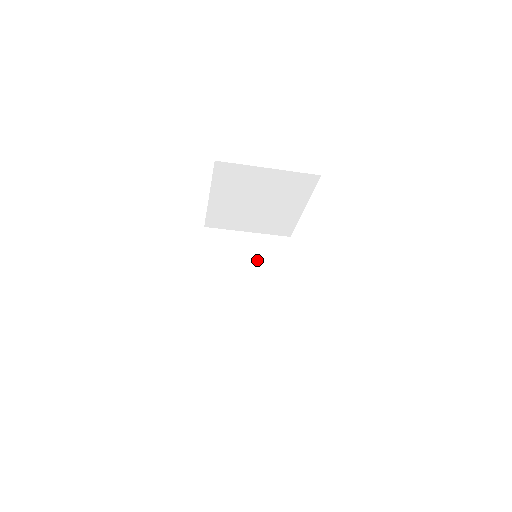
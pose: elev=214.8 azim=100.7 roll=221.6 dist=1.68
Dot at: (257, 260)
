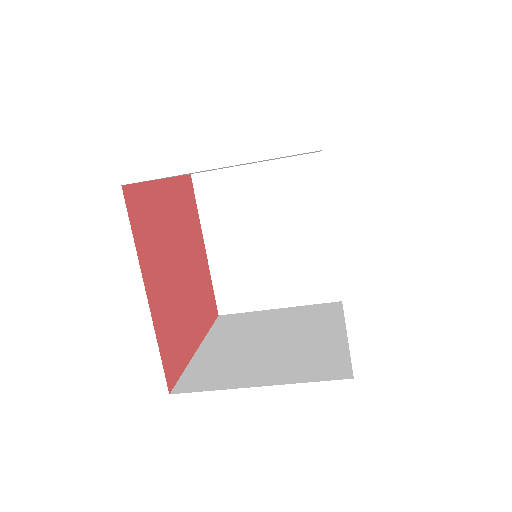
Dot at: (290, 323)
